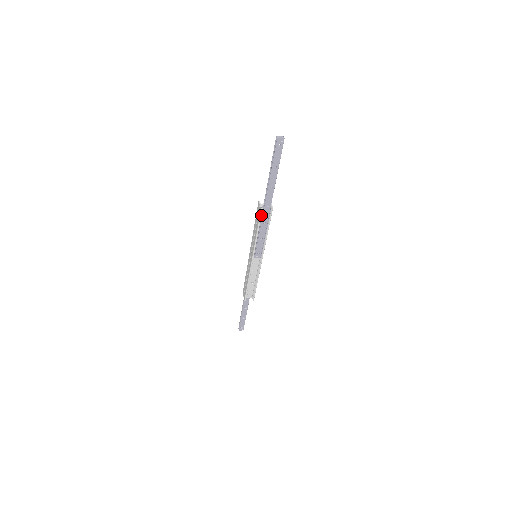
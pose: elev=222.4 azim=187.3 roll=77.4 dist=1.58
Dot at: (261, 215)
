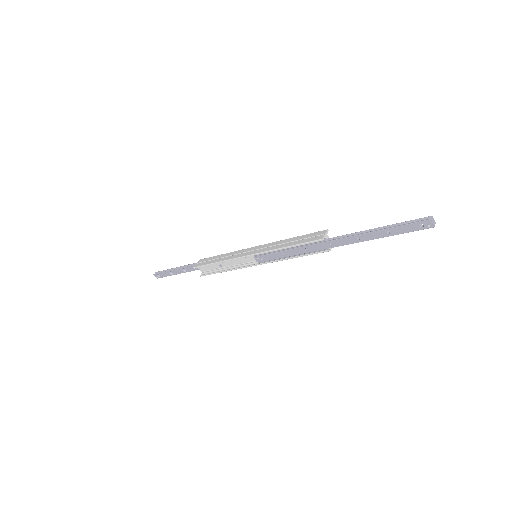
Dot at: (314, 242)
